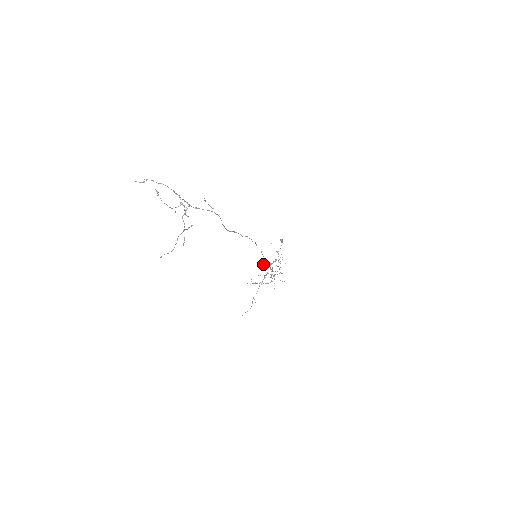
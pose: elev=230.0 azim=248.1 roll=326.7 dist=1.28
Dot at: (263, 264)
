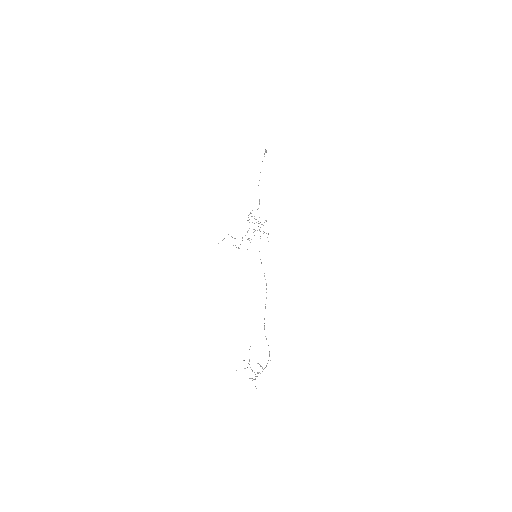
Dot at: occluded
